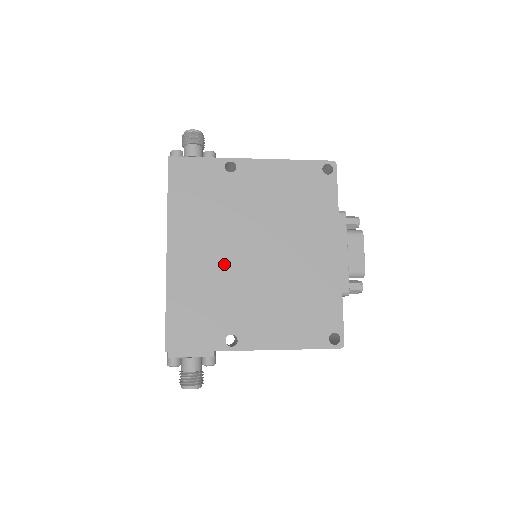
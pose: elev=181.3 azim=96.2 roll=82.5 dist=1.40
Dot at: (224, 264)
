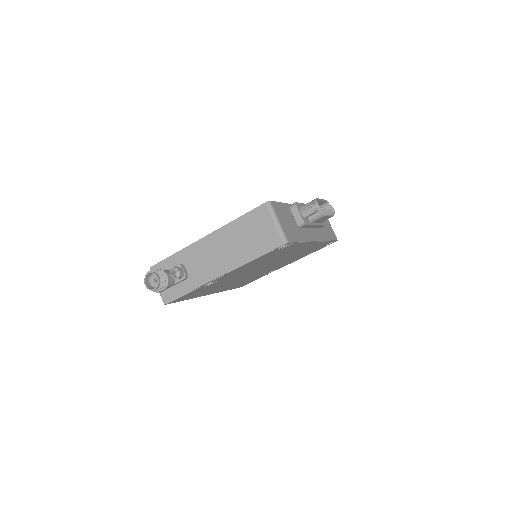
Dot at: occluded
